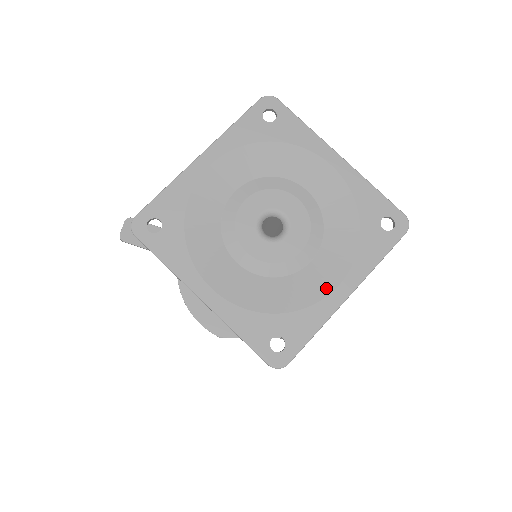
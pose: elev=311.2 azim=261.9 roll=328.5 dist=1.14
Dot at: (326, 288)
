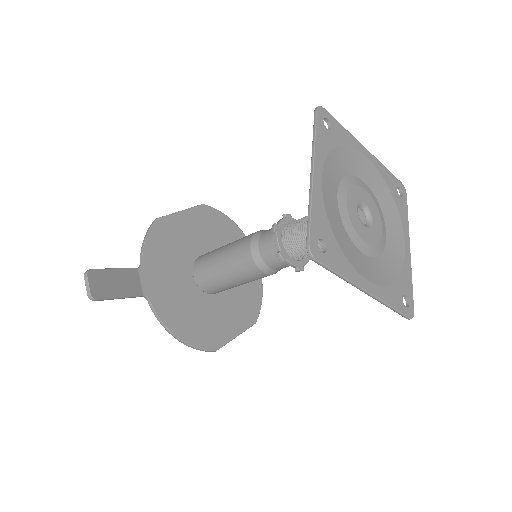
Dot at: (402, 249)
